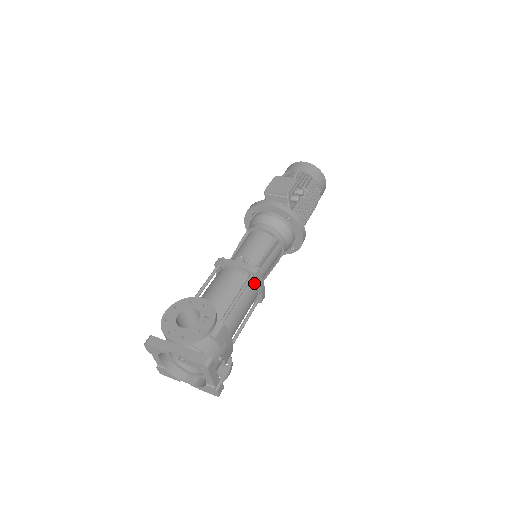
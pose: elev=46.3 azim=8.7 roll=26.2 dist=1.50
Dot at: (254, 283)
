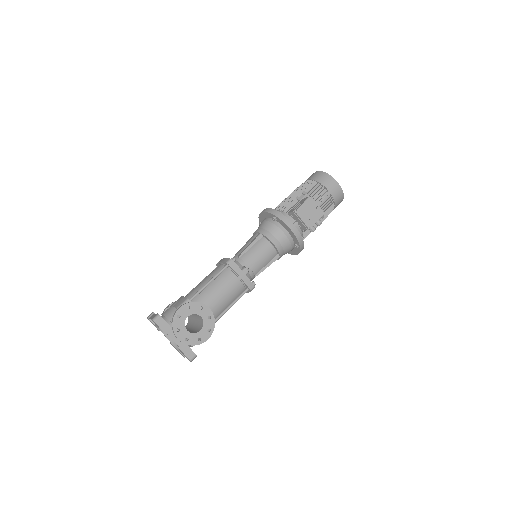
Dot at: occluded
